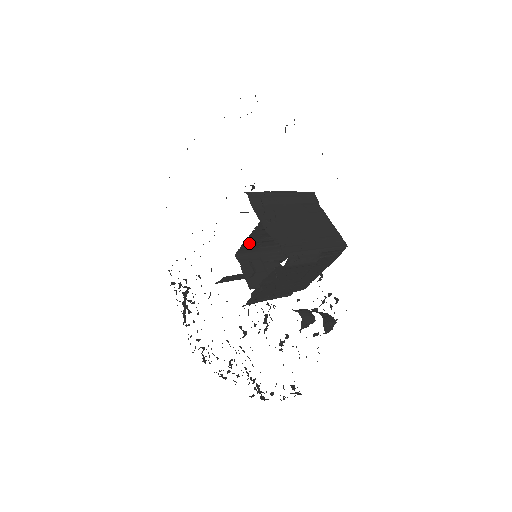
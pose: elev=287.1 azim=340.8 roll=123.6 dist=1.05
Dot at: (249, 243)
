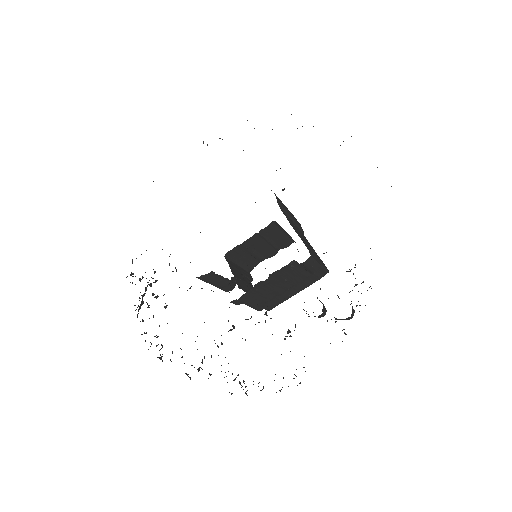
Dot at: (241, 247)
